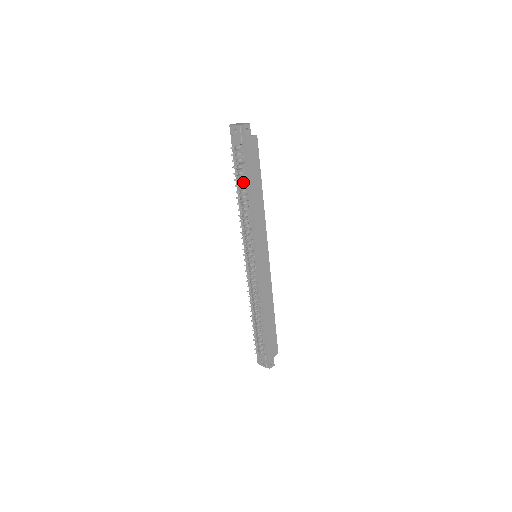
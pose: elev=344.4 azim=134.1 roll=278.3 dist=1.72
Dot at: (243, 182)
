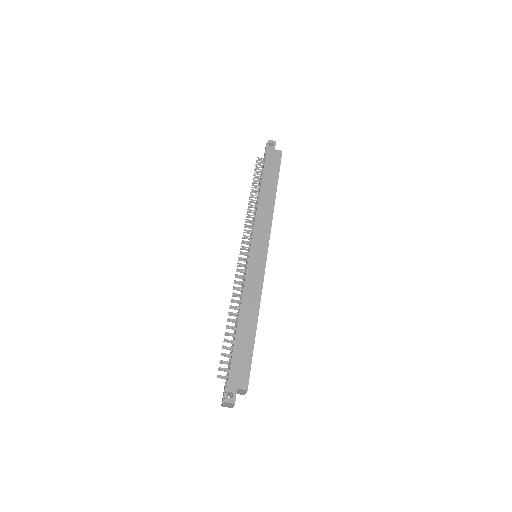
Dot at: occluded
